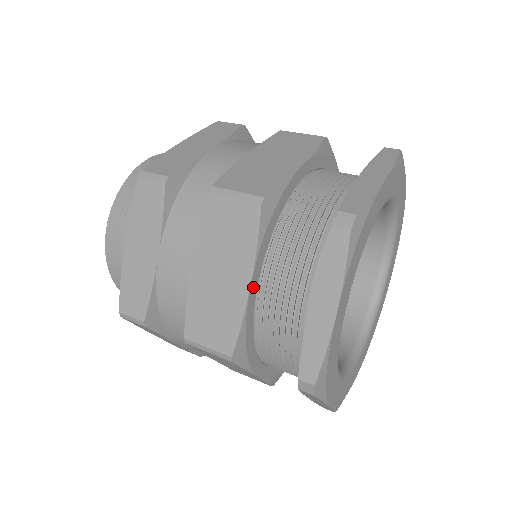
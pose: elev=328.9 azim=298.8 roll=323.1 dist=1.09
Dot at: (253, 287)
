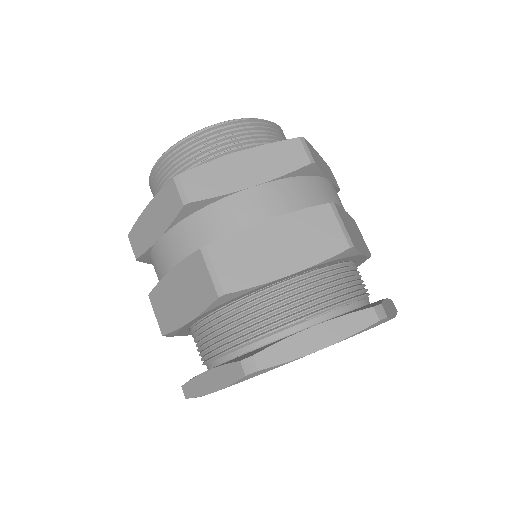
Dot at: (192, 322)
